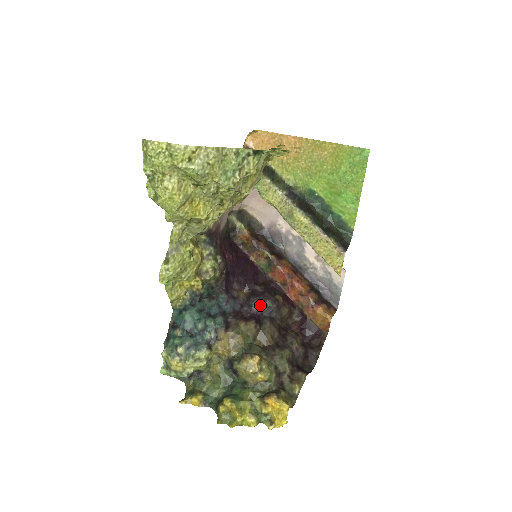
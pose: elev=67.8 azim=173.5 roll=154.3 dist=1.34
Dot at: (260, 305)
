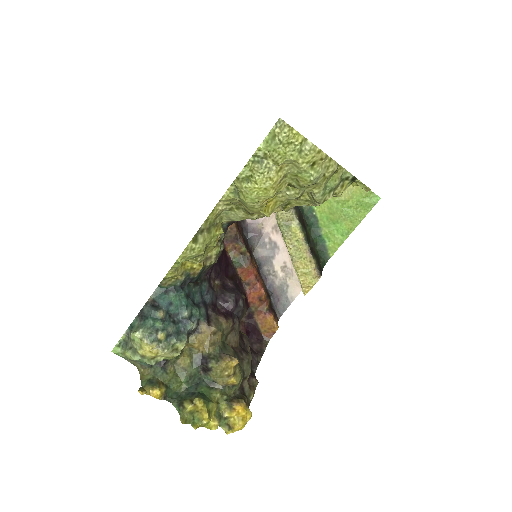
Dot at: (236, 303)
